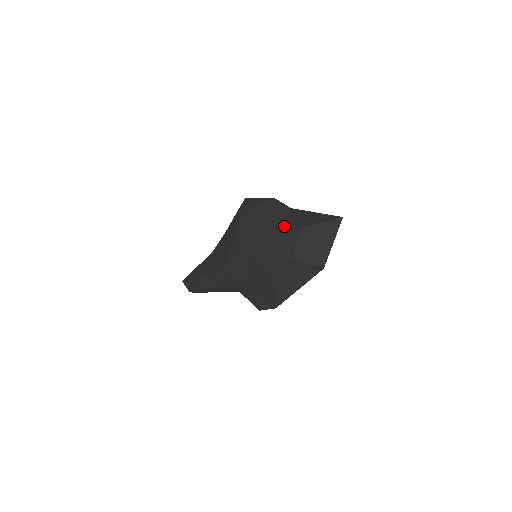
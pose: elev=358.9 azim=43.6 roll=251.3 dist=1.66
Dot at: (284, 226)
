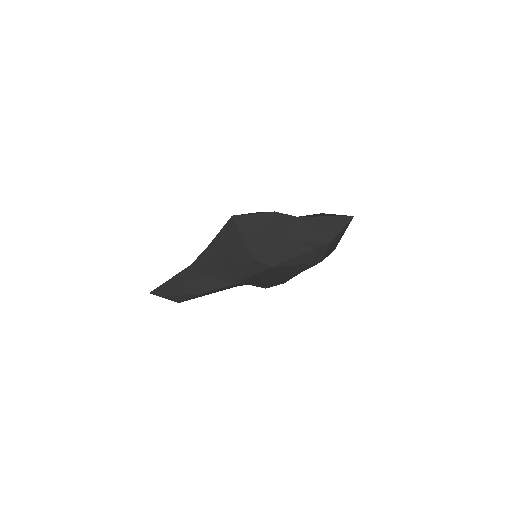
Dot at: (309, 242)
